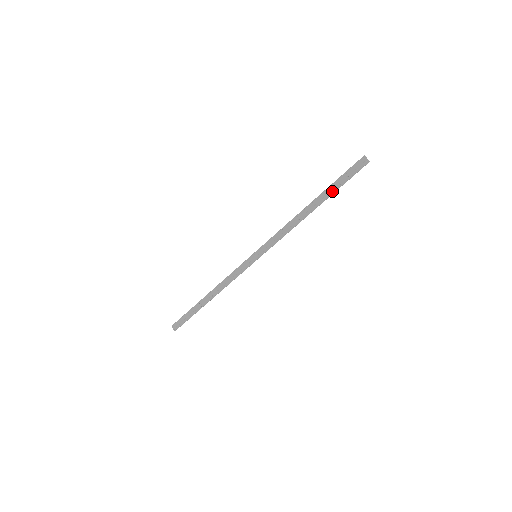
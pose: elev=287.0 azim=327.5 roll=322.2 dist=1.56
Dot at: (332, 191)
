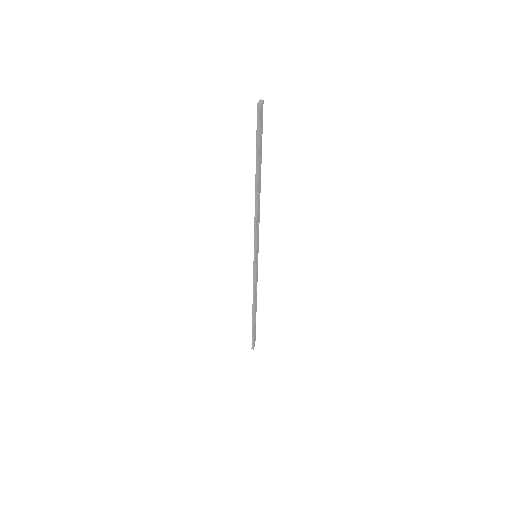
Dot at: (256, 157)
